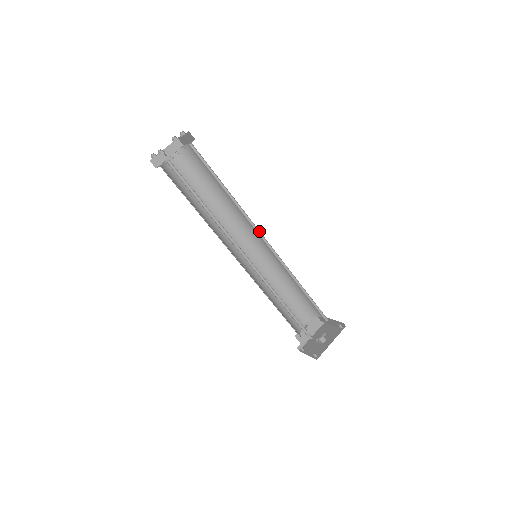
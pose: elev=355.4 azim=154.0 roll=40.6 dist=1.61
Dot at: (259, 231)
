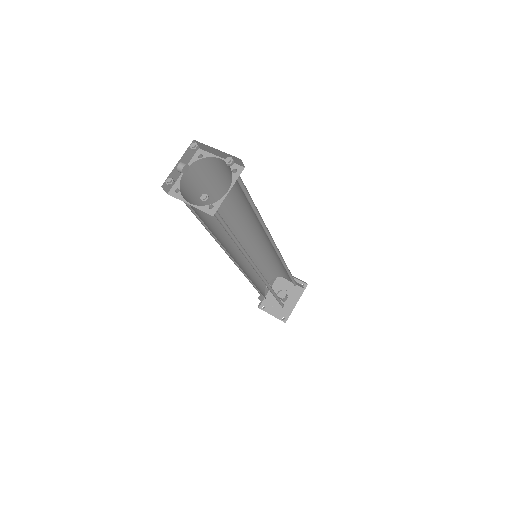
Dot at: (271, 238)
